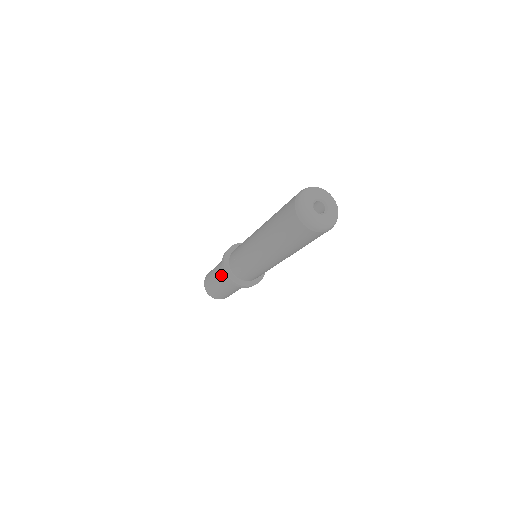
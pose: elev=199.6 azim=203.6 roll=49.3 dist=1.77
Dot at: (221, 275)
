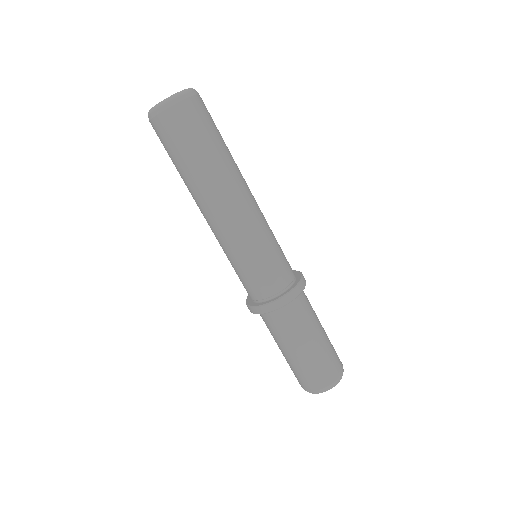
Dot at: occluded
